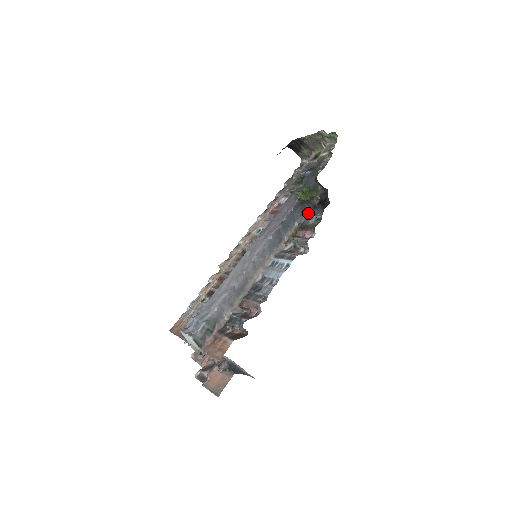
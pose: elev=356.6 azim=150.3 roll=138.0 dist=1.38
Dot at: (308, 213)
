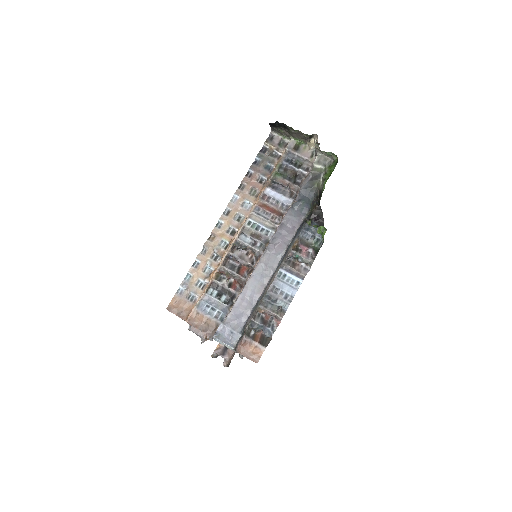
Dot at: (305, 227)
